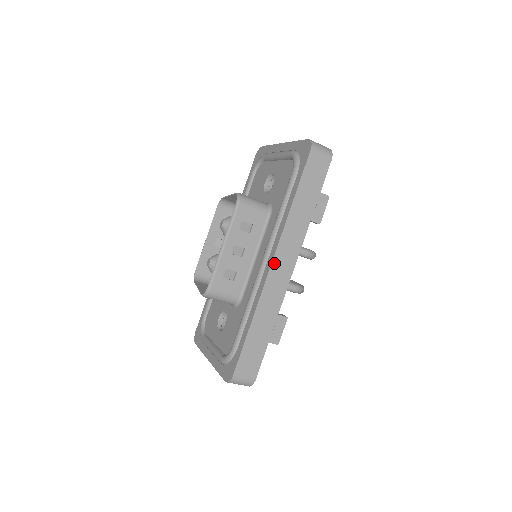
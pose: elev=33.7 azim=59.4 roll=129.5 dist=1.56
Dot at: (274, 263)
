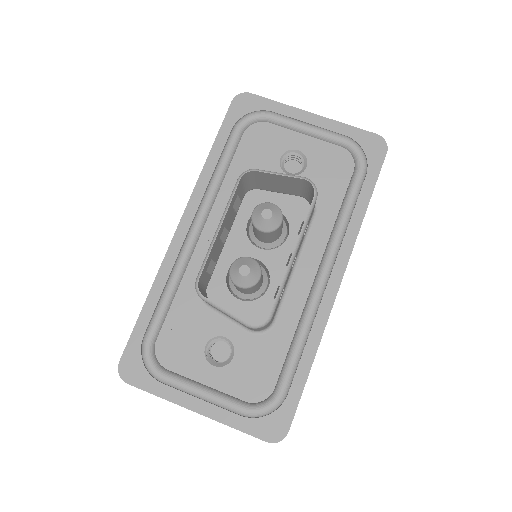
Dot at: occluded
